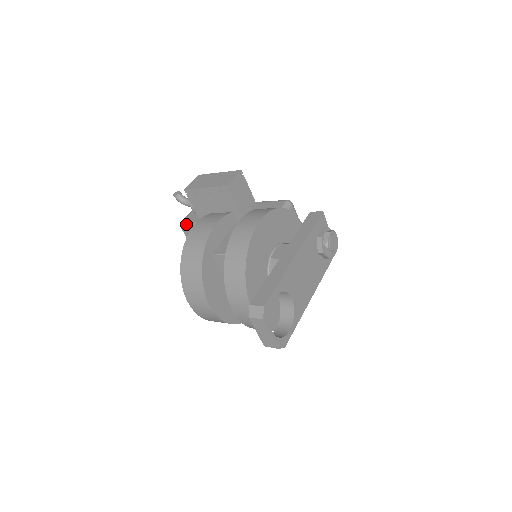
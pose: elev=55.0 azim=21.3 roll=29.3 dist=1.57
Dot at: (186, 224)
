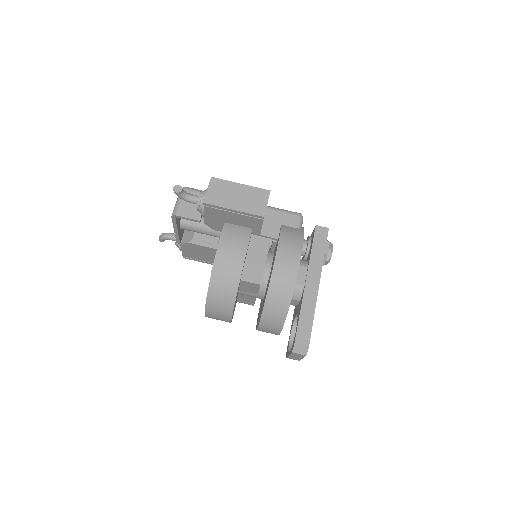
Dot at: (182, 218)
